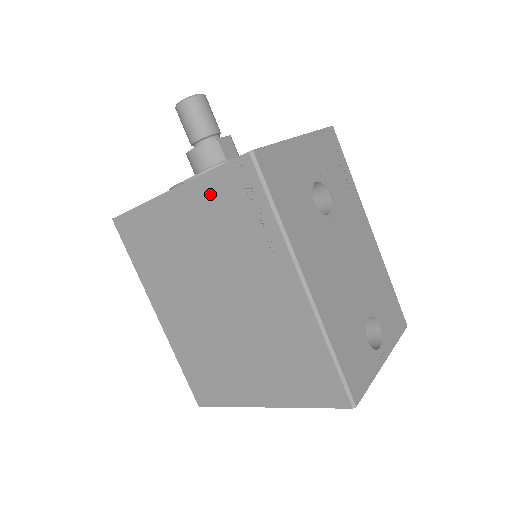
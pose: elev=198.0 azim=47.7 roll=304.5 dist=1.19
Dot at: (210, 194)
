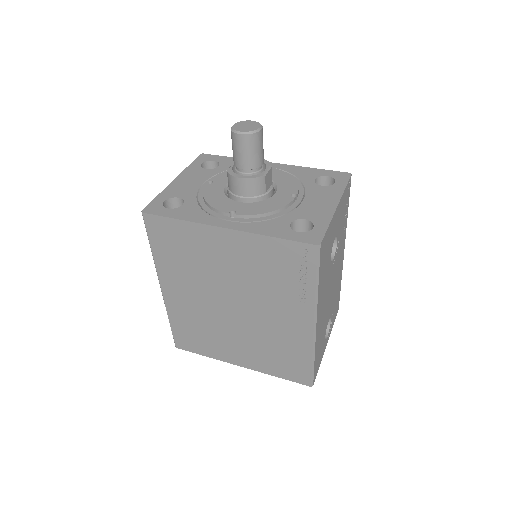
Dot at: (265, 249)
